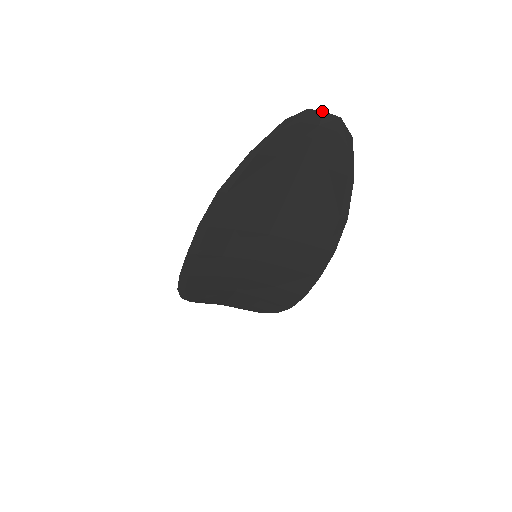
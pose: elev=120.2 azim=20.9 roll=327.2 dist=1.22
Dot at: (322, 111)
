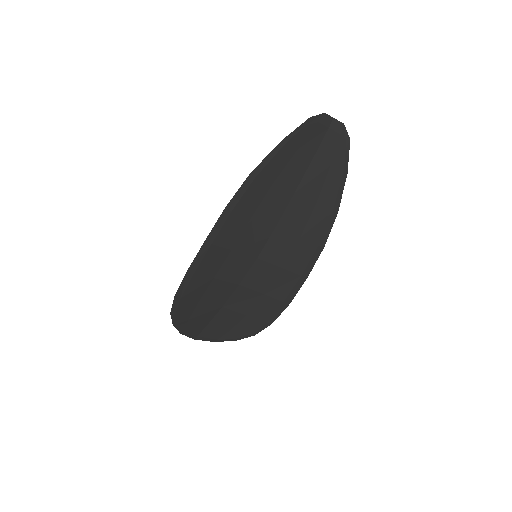
Dot at: (332, 117)
